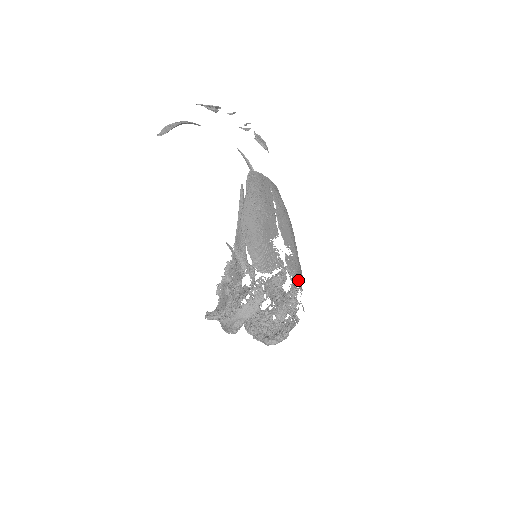
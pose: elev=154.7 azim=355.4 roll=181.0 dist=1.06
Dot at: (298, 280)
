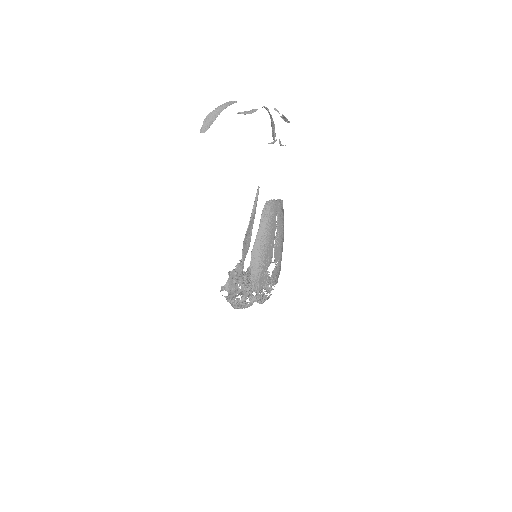
Dot at: (276, 281)
